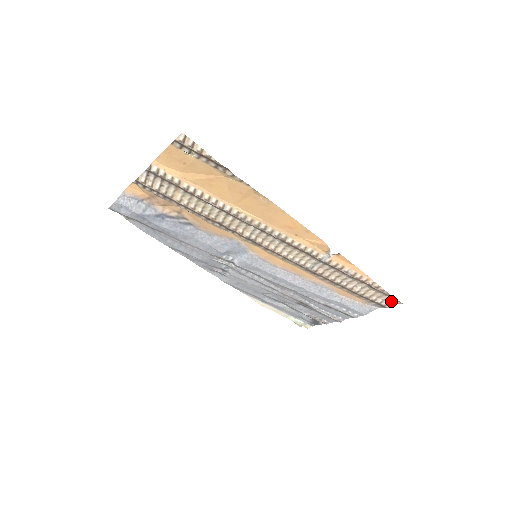
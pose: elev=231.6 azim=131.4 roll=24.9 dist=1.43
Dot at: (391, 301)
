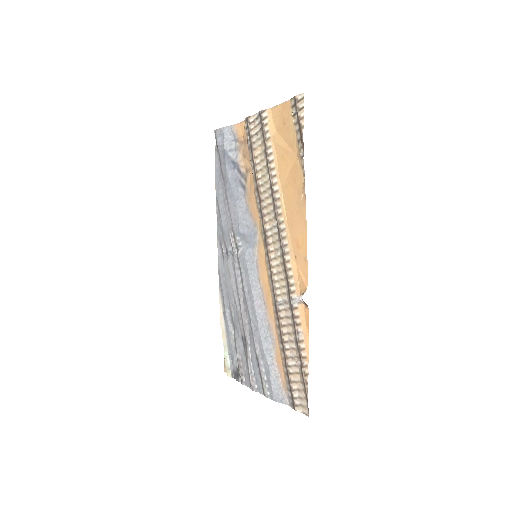
Dot at: (303, 405)
